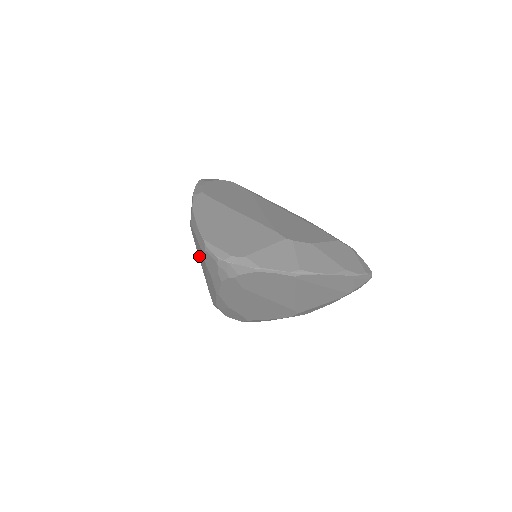
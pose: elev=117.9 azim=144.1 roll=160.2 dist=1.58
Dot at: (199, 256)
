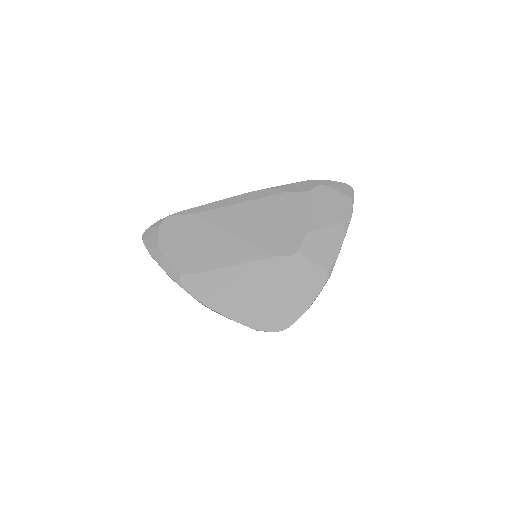
Dot at: occluded
